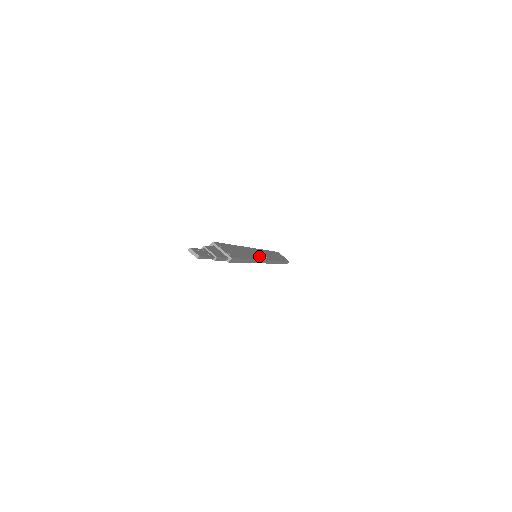
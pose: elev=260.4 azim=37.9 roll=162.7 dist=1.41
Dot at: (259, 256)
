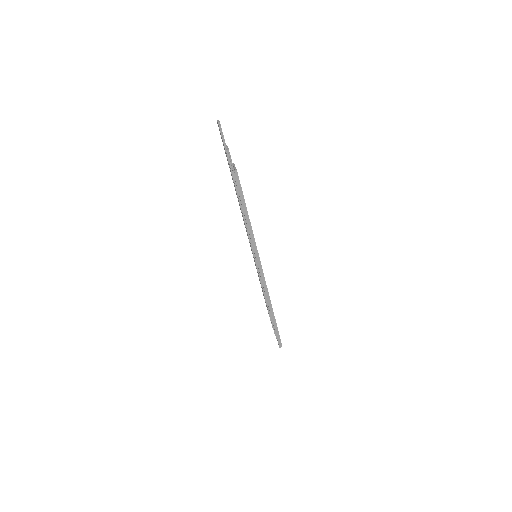
Dot at: occluded
